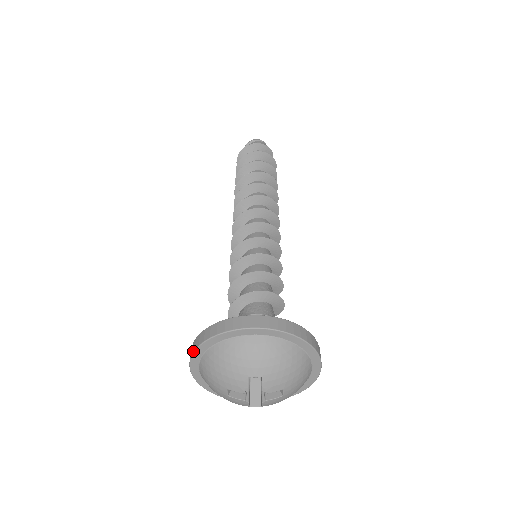
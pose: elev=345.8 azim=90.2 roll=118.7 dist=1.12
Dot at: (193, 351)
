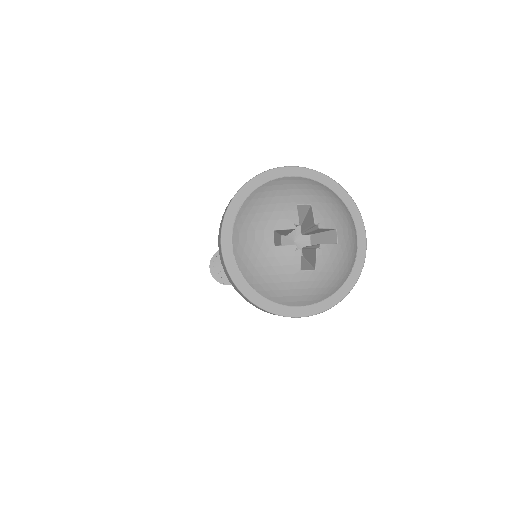
Dot at: (226, 209)
